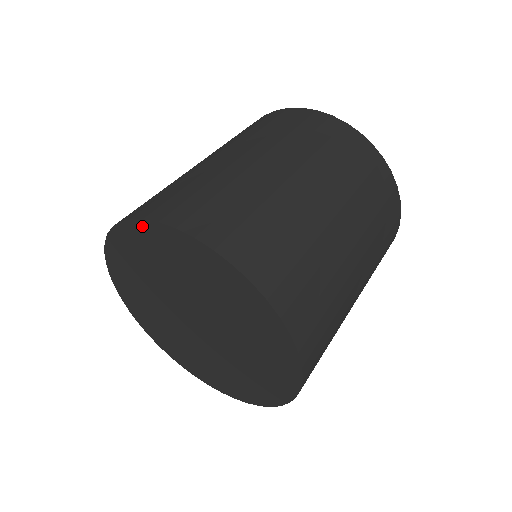
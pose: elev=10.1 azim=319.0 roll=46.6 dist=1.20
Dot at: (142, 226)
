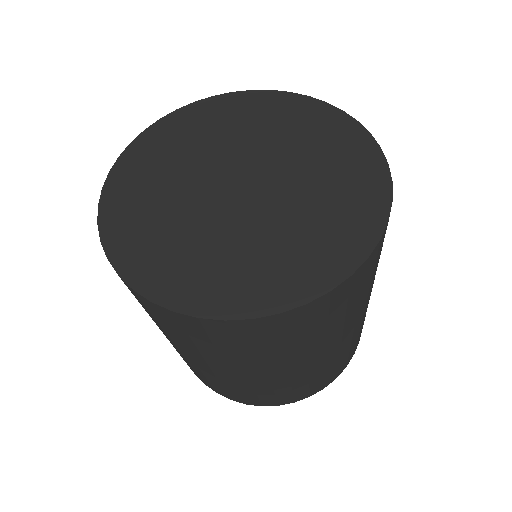
Dot at: (263, 95)
